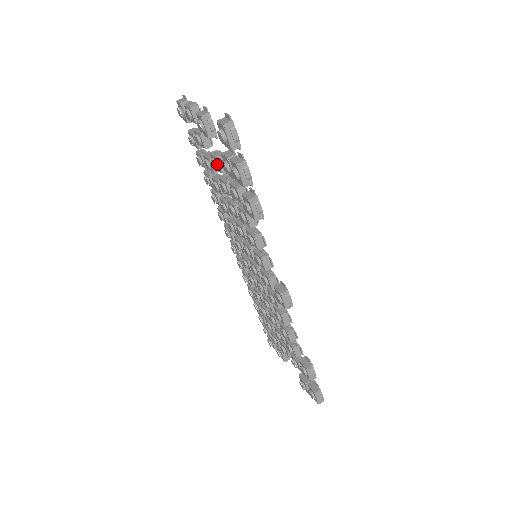
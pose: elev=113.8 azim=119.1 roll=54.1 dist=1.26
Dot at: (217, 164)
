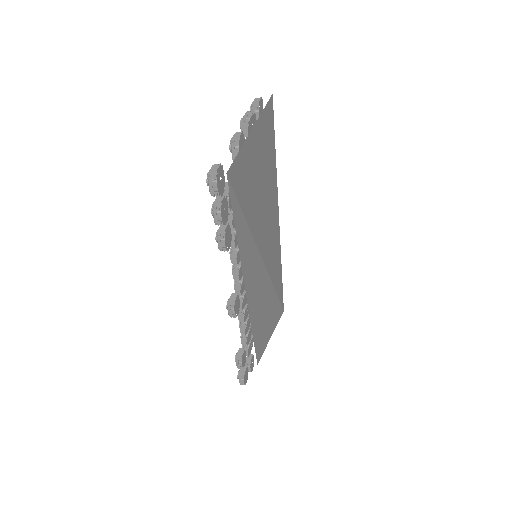
Dot at: occluded
